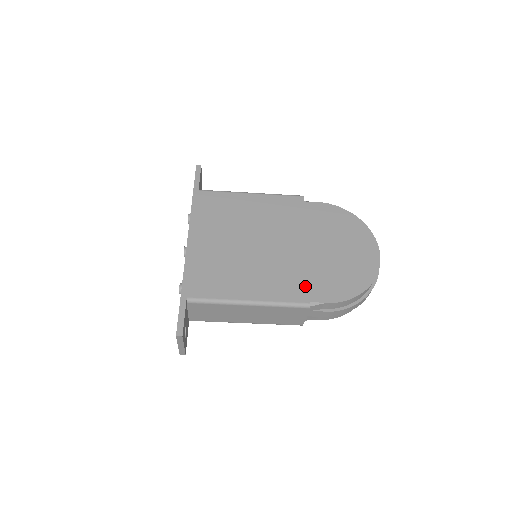
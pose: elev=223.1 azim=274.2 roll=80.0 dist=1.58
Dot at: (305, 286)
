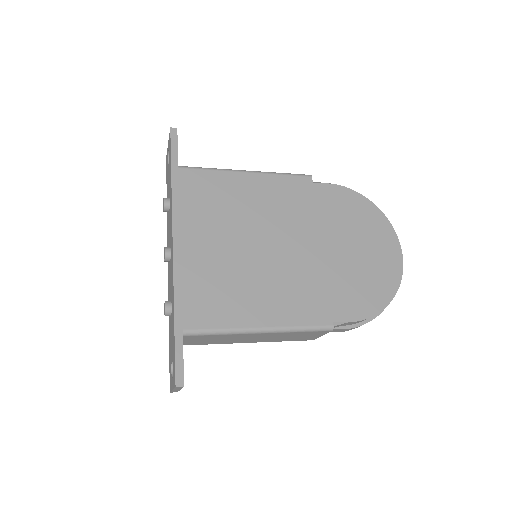
Dot at: (326, 302)
